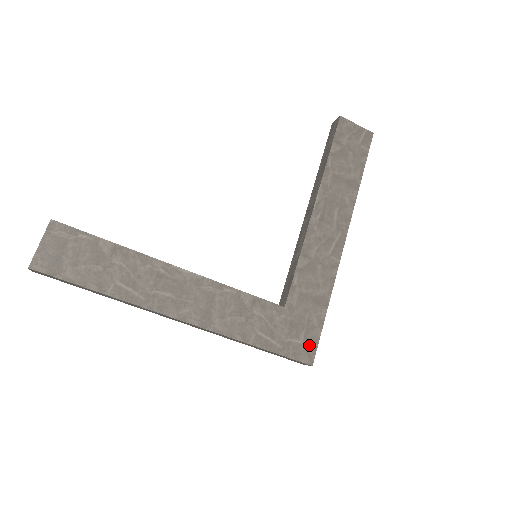
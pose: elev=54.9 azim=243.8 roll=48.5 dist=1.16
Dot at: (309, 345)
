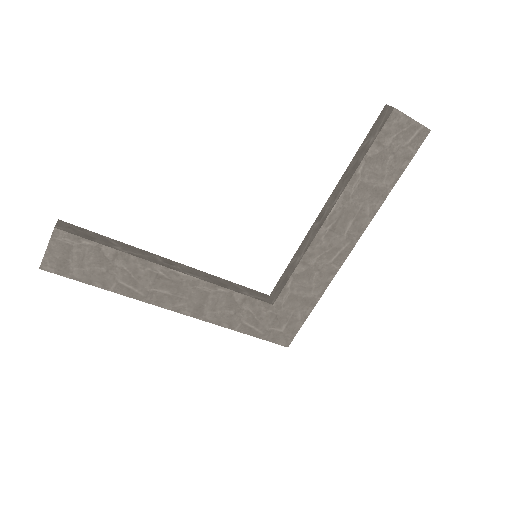
Dot at: (289, 333)
